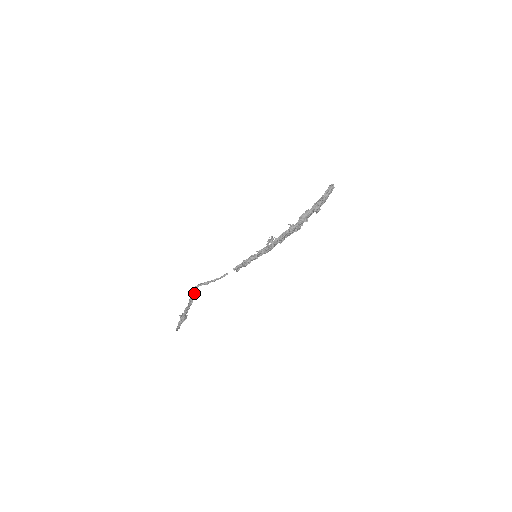
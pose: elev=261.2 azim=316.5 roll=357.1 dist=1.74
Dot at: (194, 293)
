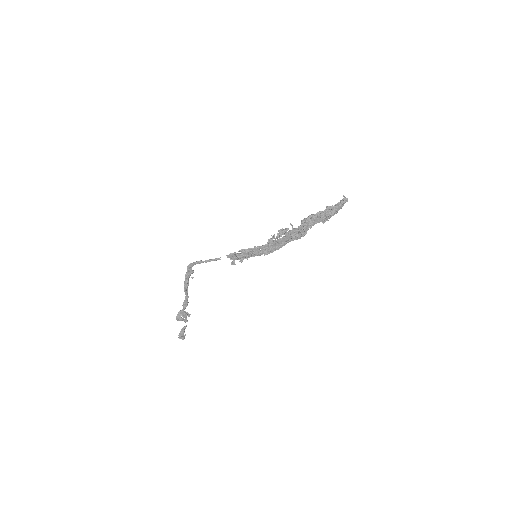
Dot at: (189, 272)
